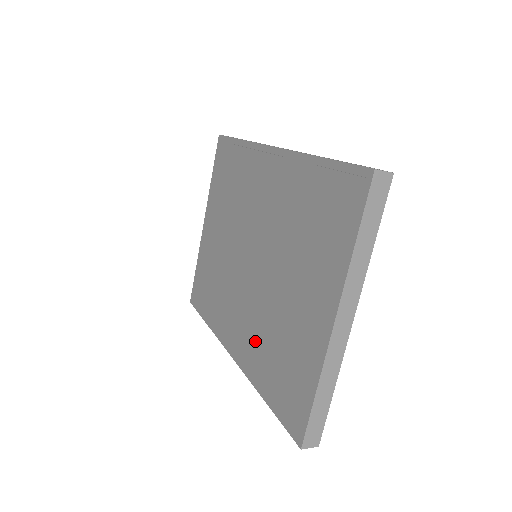
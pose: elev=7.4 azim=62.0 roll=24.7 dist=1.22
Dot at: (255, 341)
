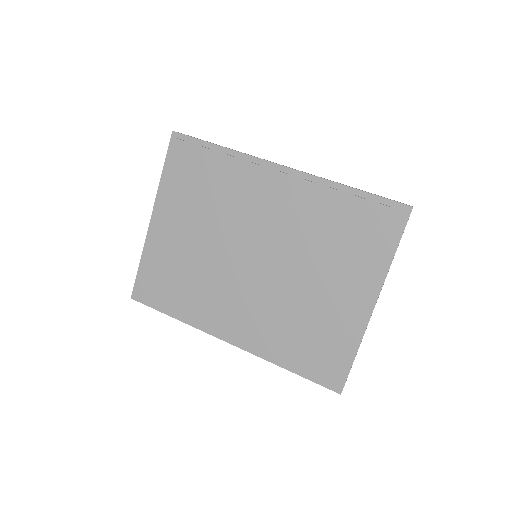
Dot at: (269, 327)
